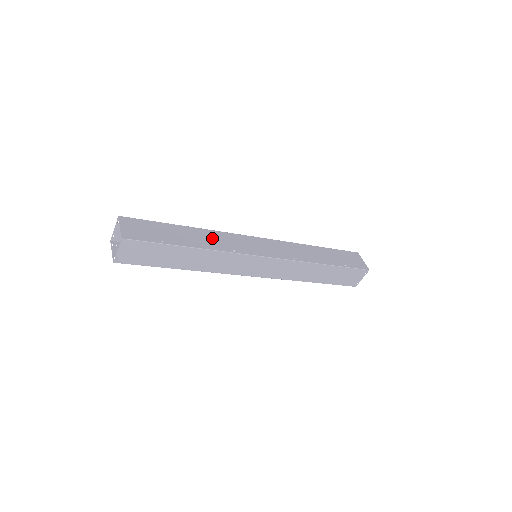
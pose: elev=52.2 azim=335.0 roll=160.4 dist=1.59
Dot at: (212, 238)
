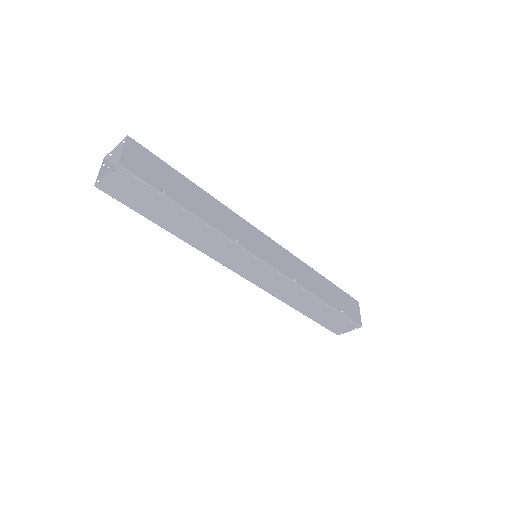
Dot at: (220, 214)
